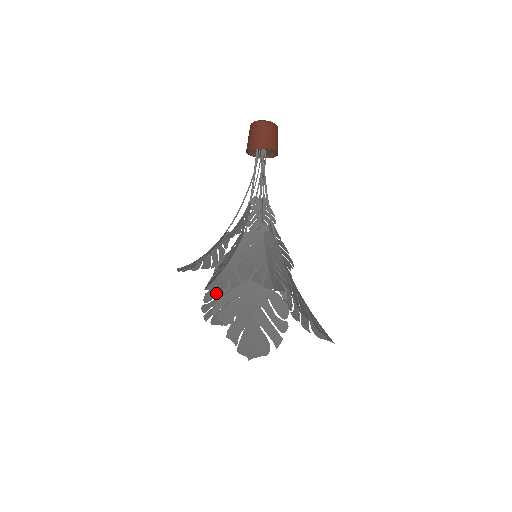
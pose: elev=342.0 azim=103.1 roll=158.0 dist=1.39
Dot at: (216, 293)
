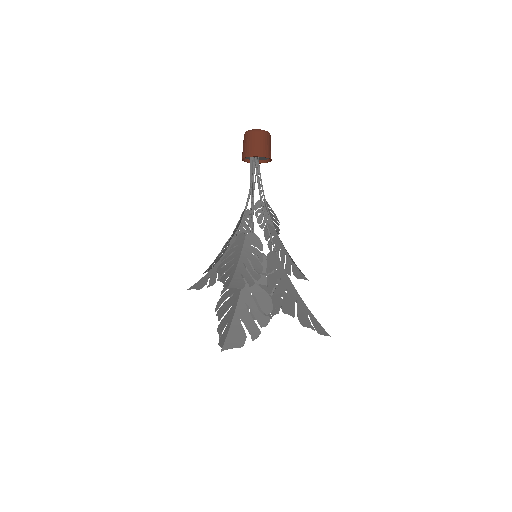
Dot at: occluded
